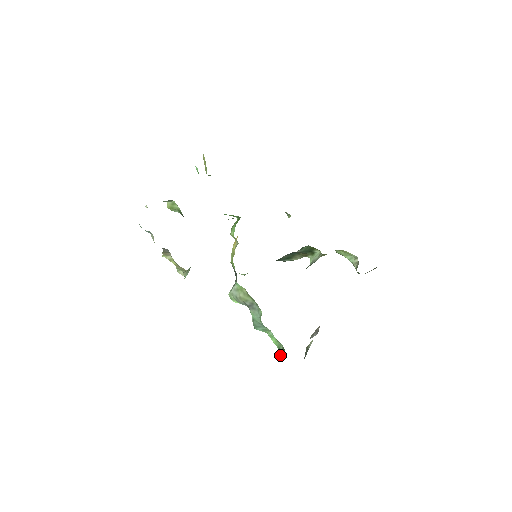
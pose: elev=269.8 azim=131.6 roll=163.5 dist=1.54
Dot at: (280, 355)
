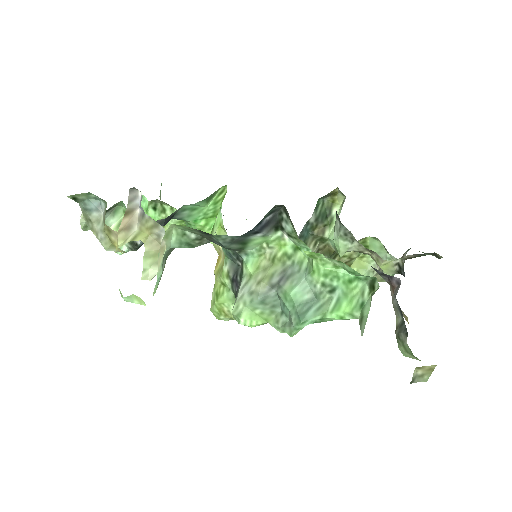
Dot at: (372, 294)
